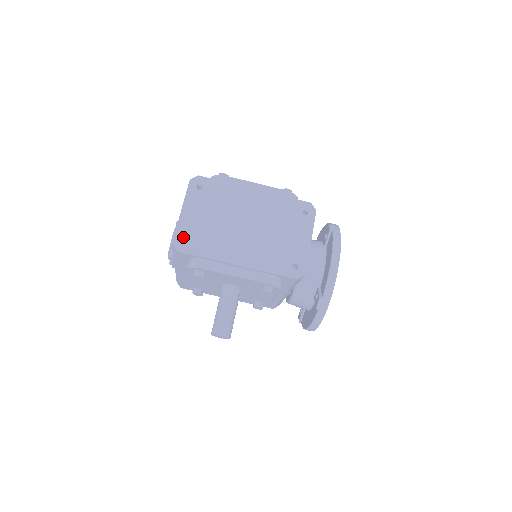
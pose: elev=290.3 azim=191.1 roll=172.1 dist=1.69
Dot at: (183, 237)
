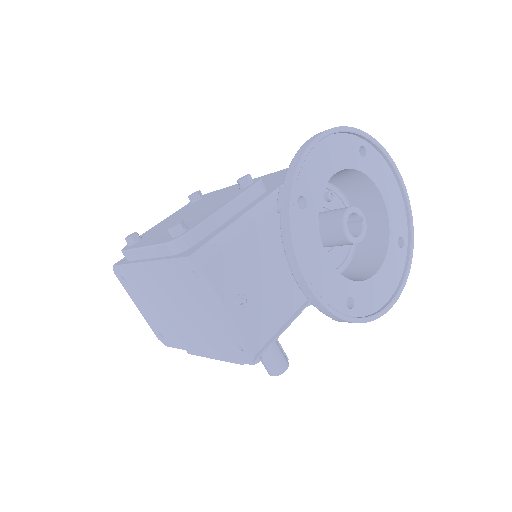
Dot at: (158, 332)
